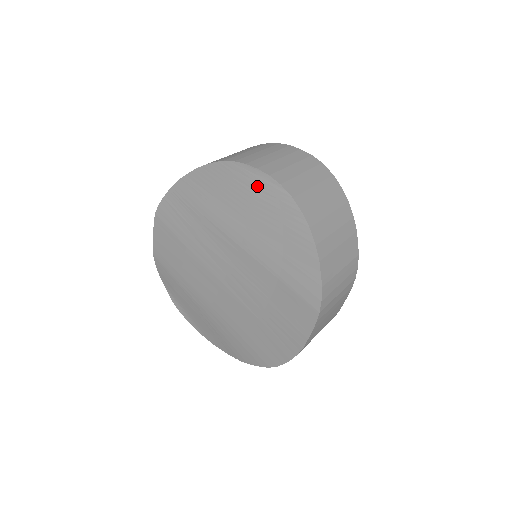
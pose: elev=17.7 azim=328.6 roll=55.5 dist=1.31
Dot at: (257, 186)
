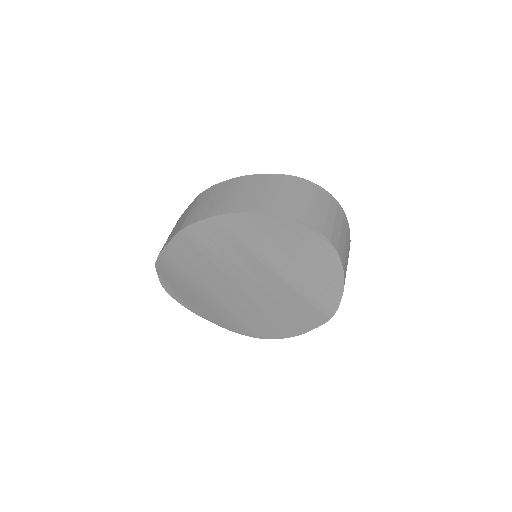
Dot at: (308, 239)
